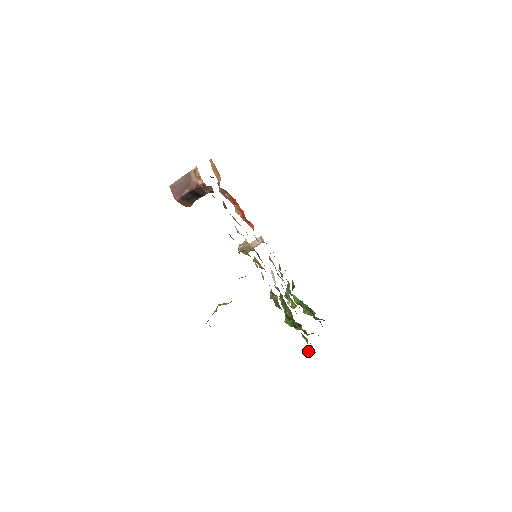
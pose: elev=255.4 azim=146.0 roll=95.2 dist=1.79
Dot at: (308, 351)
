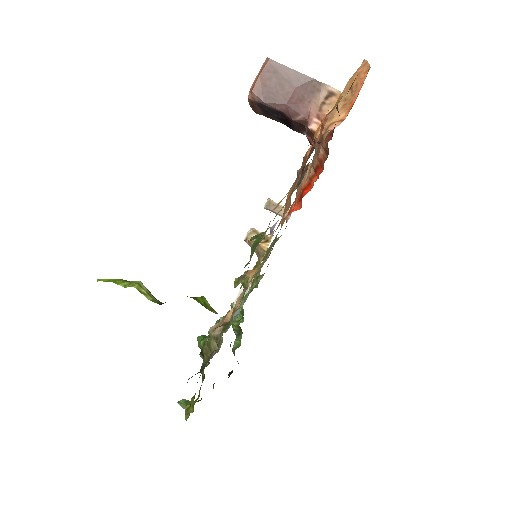
Dot at: (182, 401)
